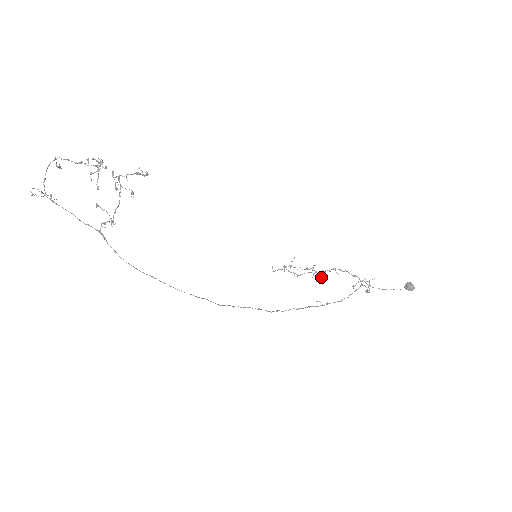
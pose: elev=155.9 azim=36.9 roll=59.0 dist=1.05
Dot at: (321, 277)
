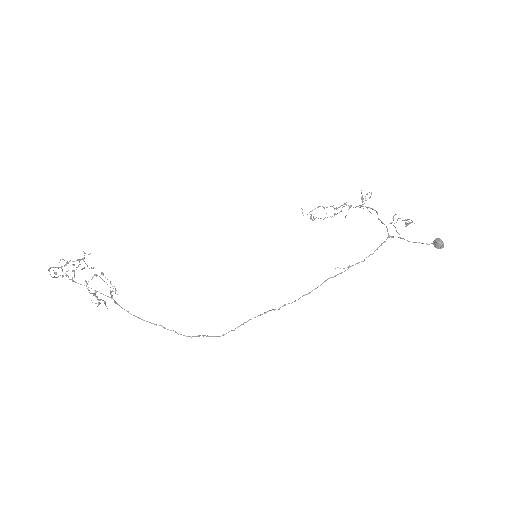
Dot at: (363, 201)
